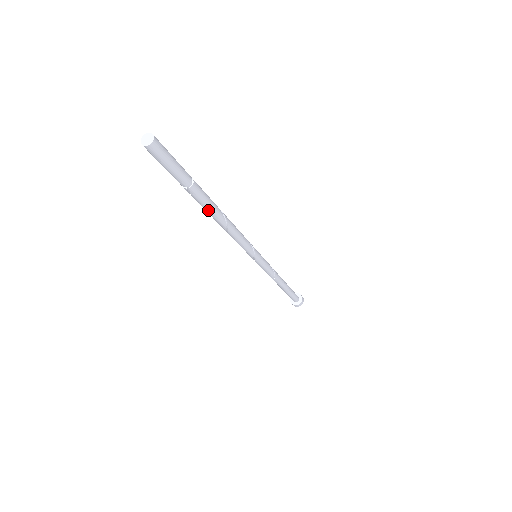
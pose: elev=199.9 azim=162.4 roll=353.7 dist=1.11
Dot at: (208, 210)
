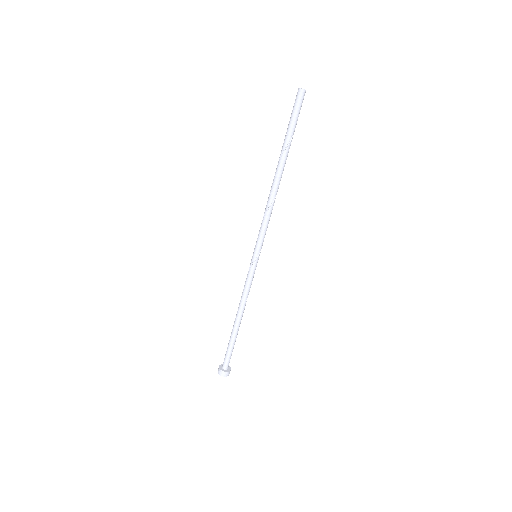
Dot at: (283, 168)
